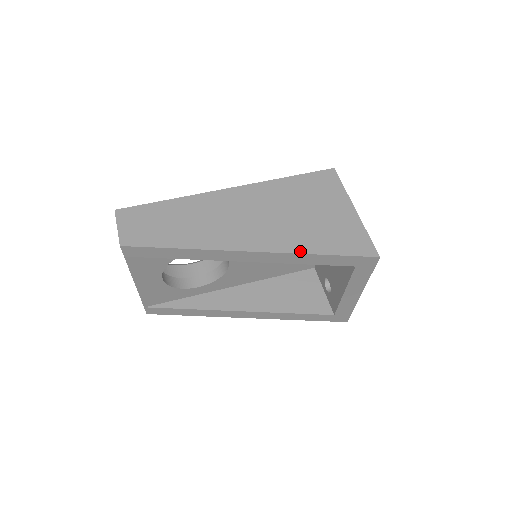
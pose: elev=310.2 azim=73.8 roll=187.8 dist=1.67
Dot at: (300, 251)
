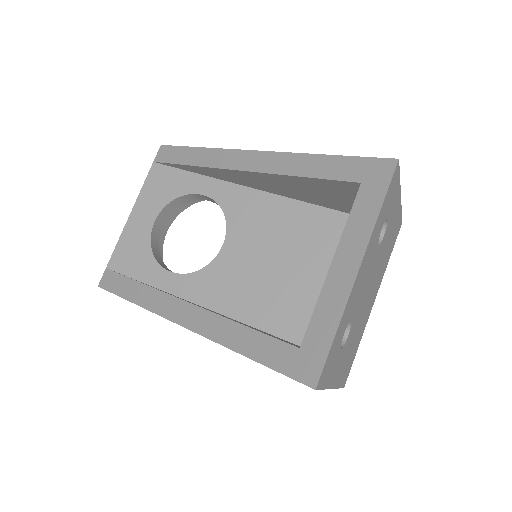
Dot at: (302, 155)
